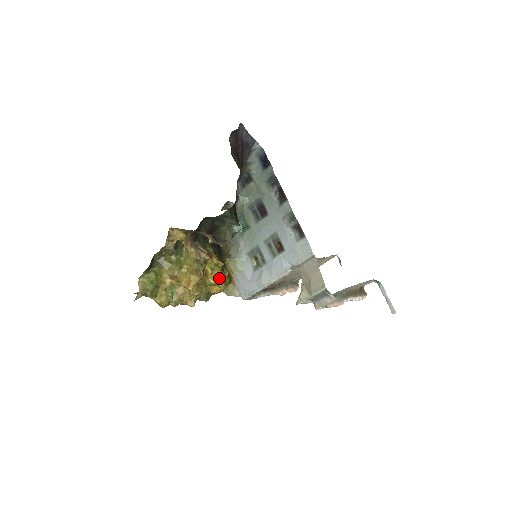
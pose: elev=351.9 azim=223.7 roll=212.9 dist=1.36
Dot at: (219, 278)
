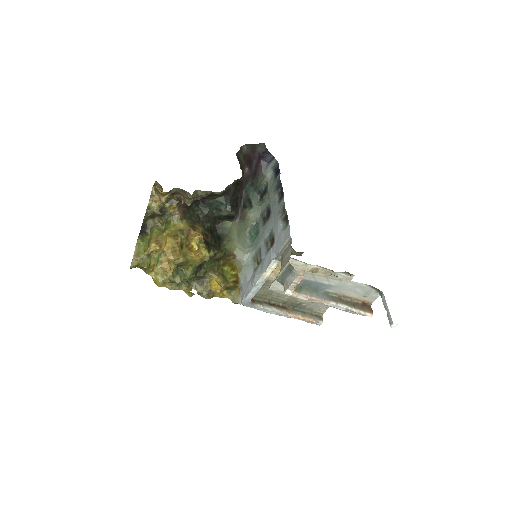
Dot at: (201, 255)
